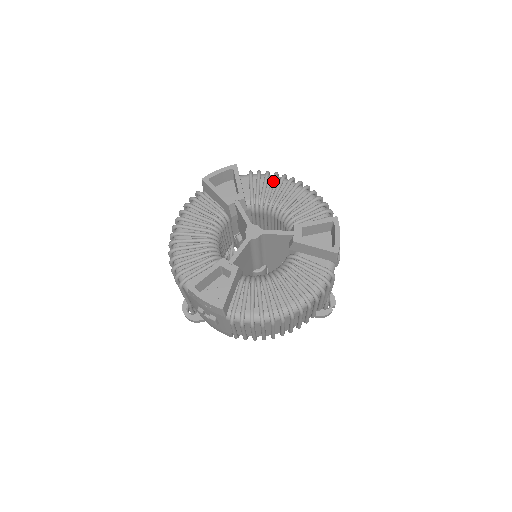
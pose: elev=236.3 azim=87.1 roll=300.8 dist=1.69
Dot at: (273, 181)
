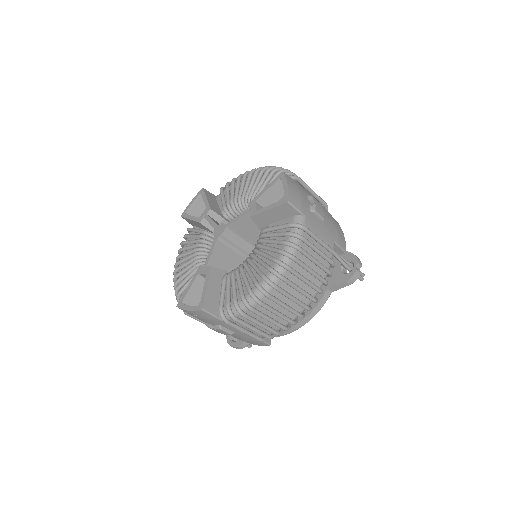
Dot at: (237, 182)
